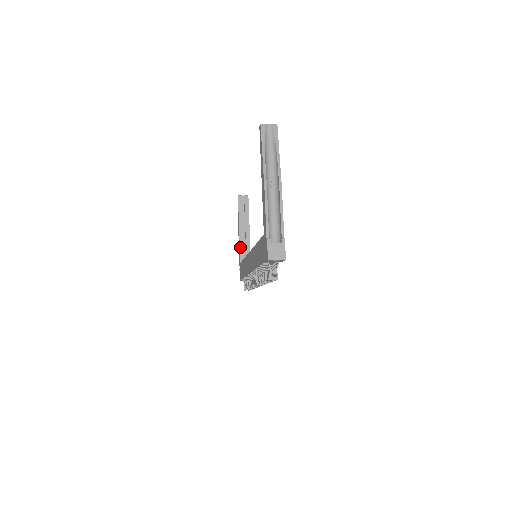
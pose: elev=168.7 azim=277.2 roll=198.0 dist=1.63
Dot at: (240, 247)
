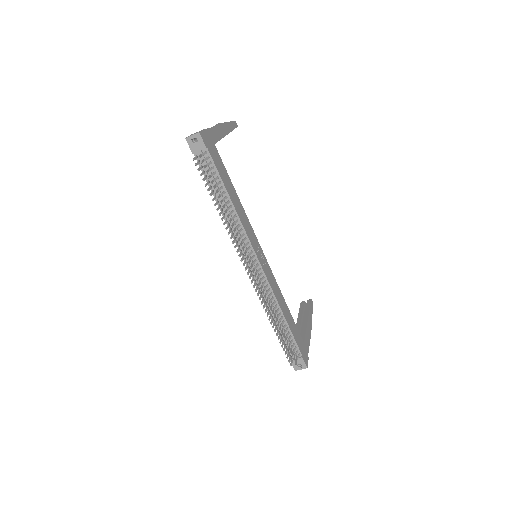
Dot at: occluded
